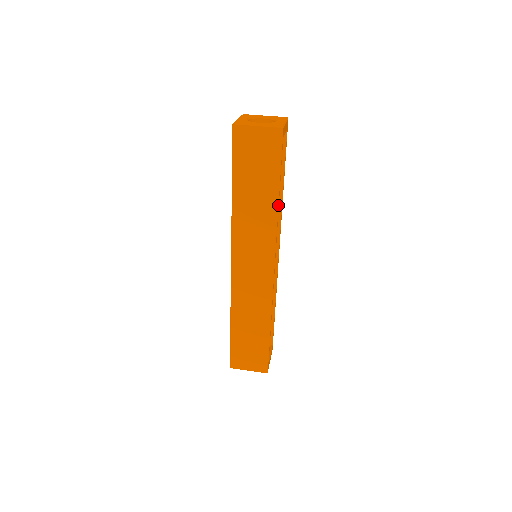
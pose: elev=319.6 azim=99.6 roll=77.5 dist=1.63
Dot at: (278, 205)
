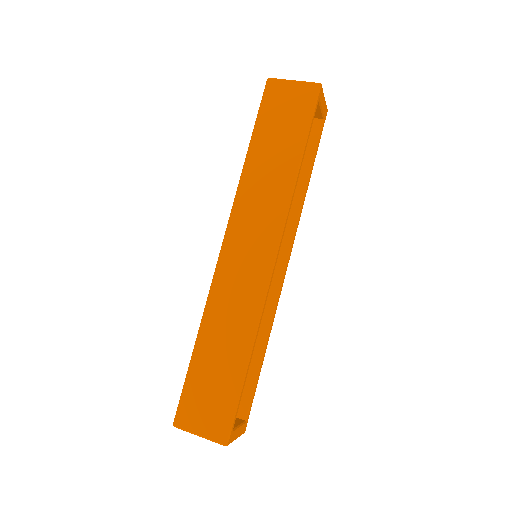
Dot at: (298, 171)
